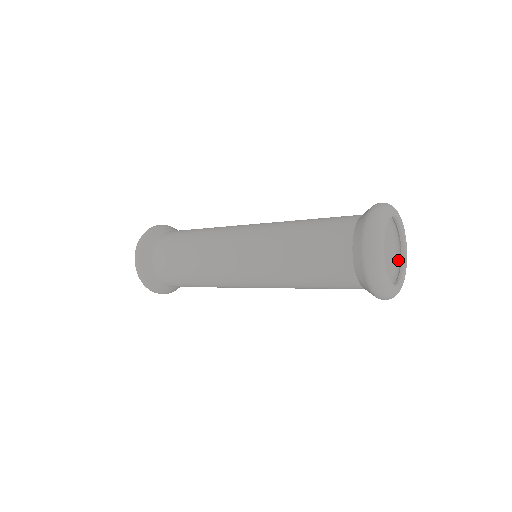
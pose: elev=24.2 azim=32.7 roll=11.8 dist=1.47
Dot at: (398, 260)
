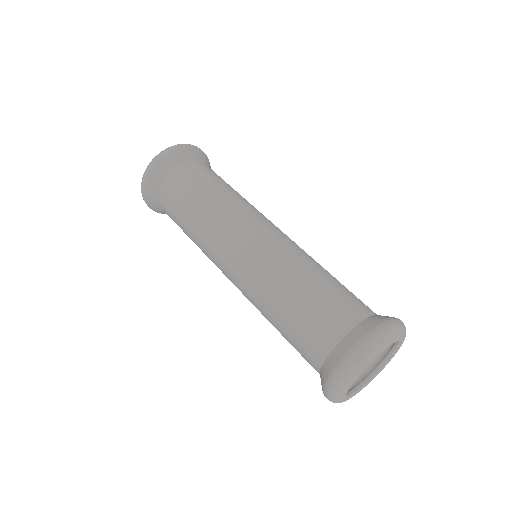
Dot at: occluded
